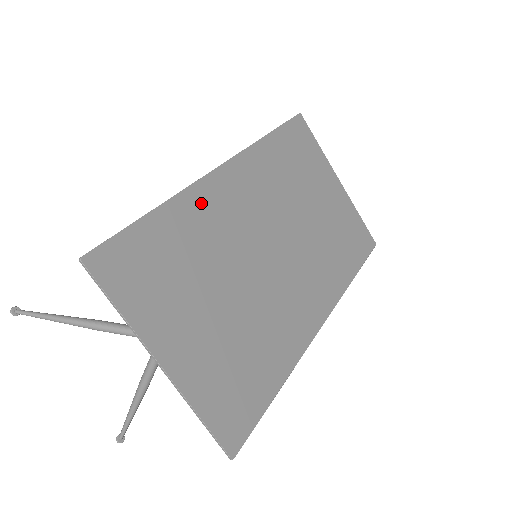
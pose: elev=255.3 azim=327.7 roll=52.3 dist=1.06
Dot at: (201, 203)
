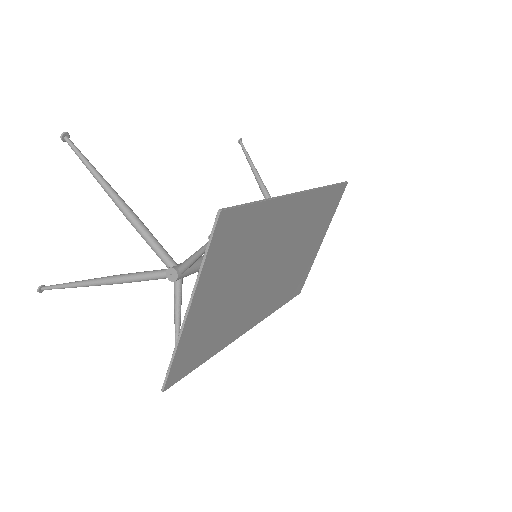
Dot at: (280, 212)
